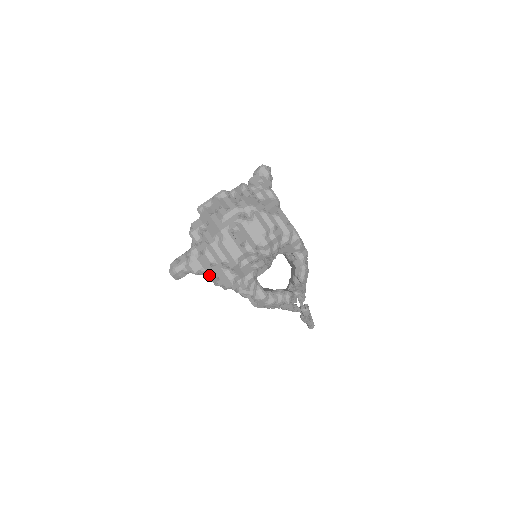
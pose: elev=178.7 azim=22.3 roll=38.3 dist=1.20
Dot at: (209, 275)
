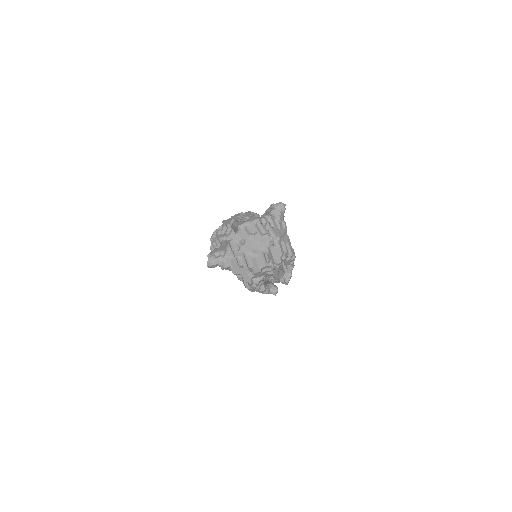
Dot at: (234, 271)
